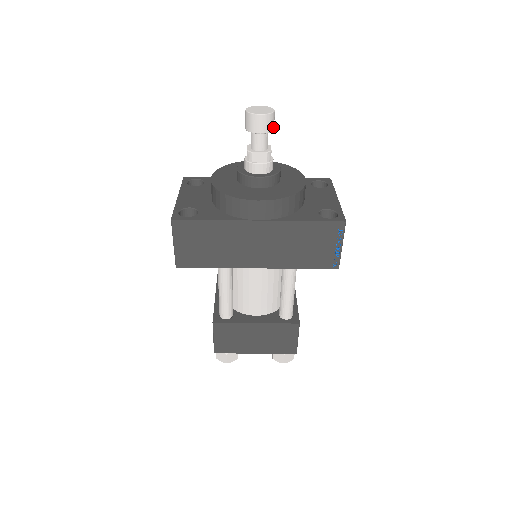
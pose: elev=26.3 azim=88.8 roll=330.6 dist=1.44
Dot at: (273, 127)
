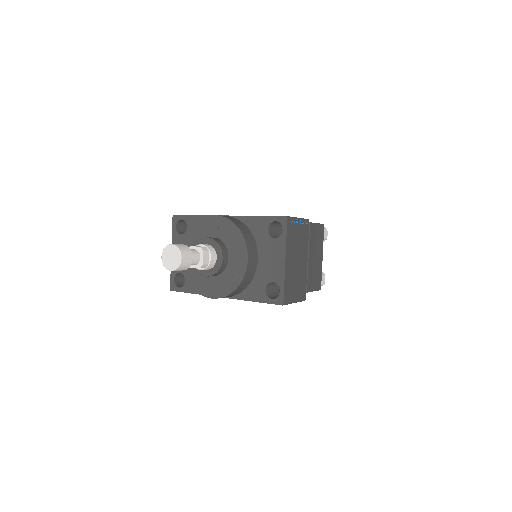
Dot at: (190, 263)
